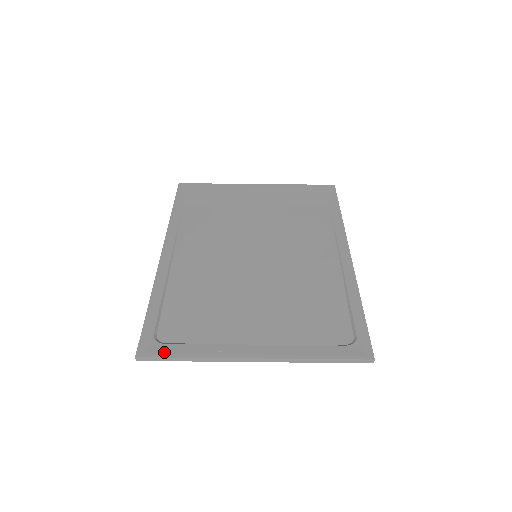
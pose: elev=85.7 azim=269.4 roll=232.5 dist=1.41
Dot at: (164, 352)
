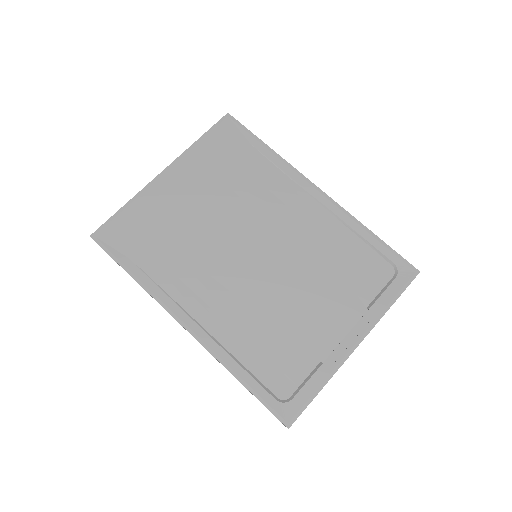
Dot at: (301, 405)
